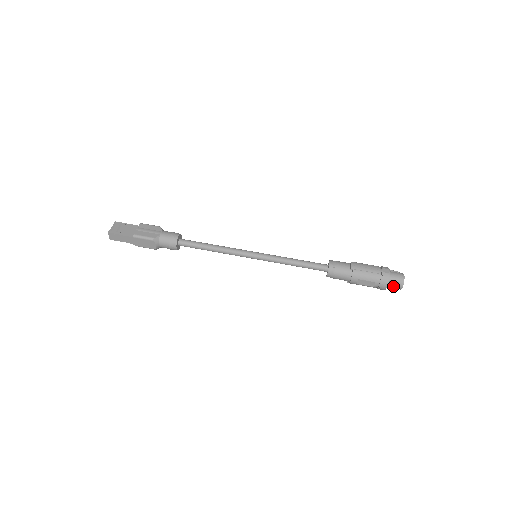
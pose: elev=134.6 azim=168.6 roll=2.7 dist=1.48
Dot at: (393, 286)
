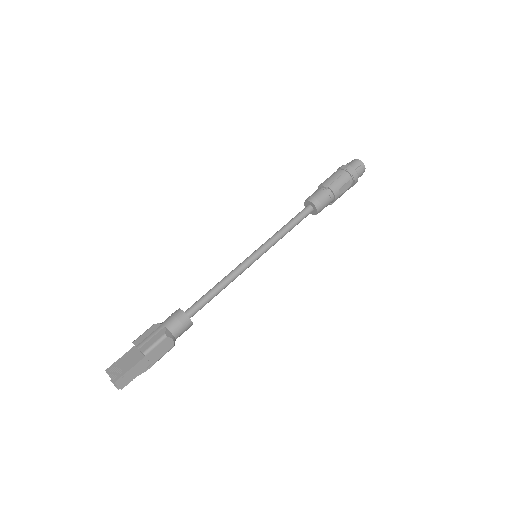
Dot at: (360, 172)
